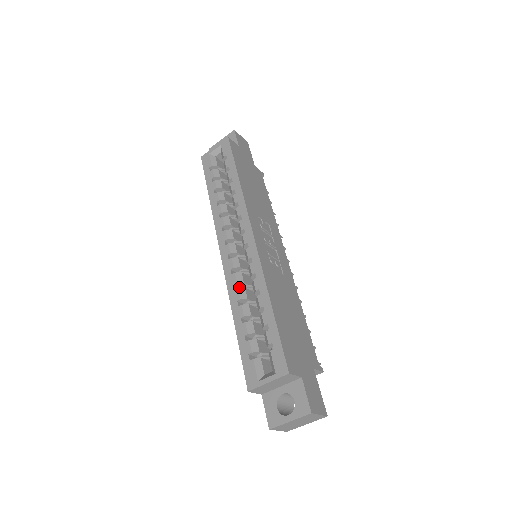
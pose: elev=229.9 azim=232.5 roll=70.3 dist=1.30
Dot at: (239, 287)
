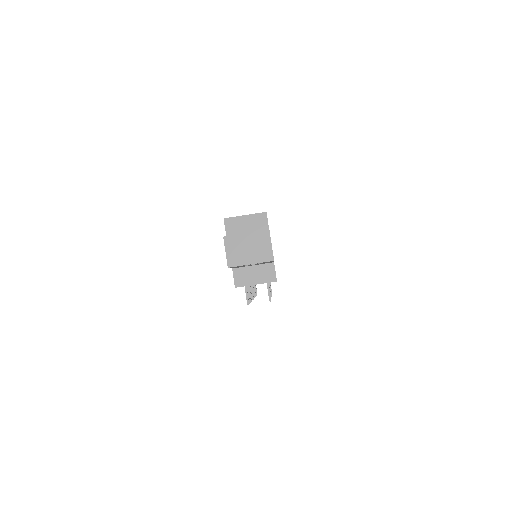
Dot at: occluded
